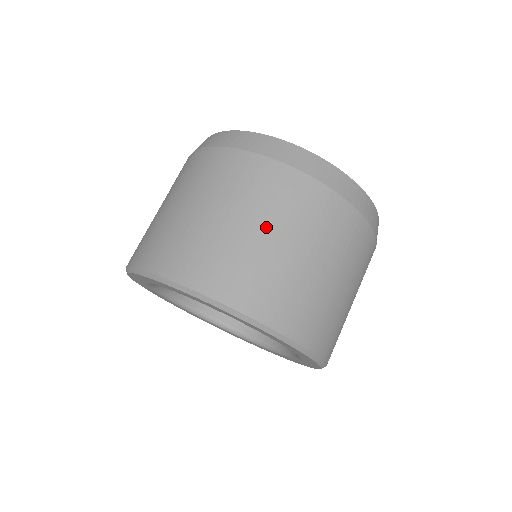
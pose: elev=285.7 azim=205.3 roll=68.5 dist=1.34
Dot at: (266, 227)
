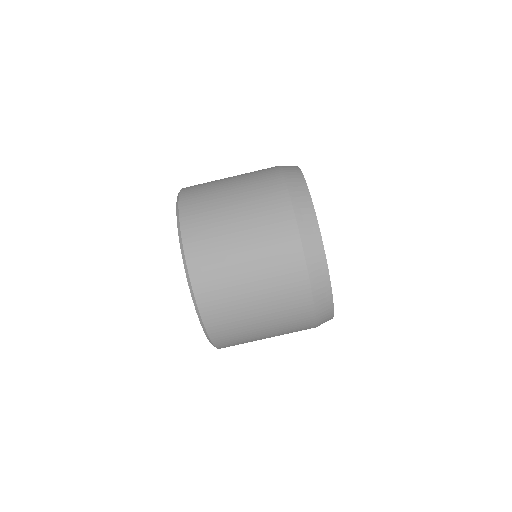
Dot at: (238, 199)
